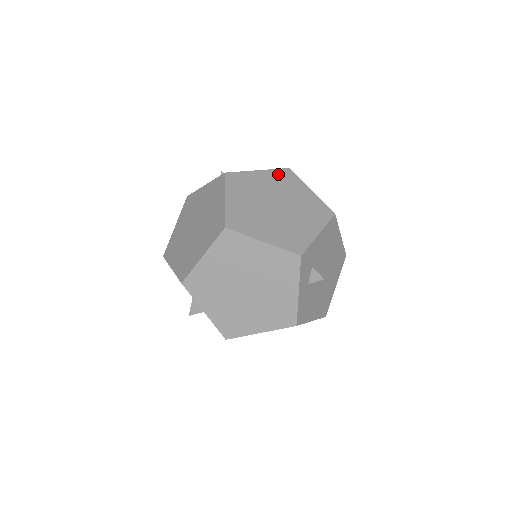
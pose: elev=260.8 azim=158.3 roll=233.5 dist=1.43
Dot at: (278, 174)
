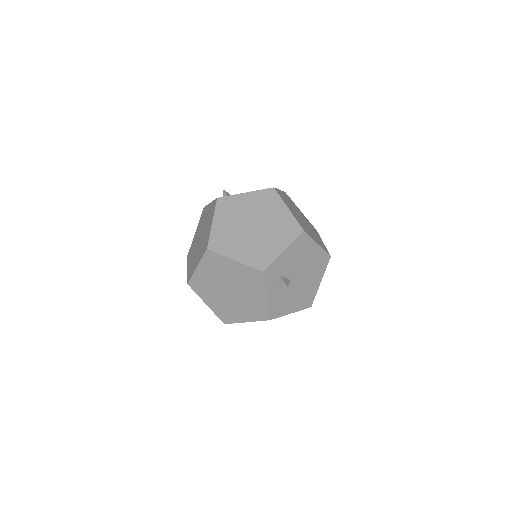
Dot at: (262, 195)
